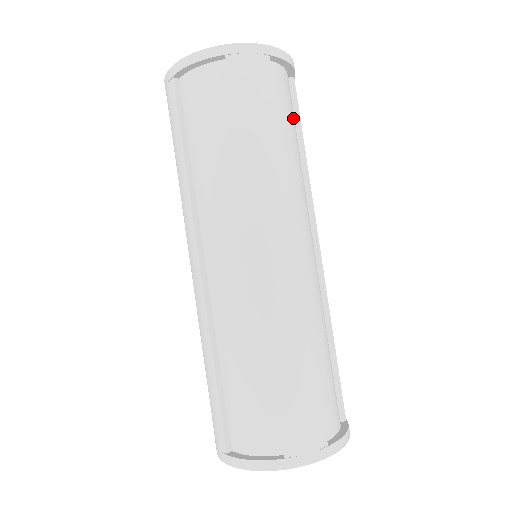
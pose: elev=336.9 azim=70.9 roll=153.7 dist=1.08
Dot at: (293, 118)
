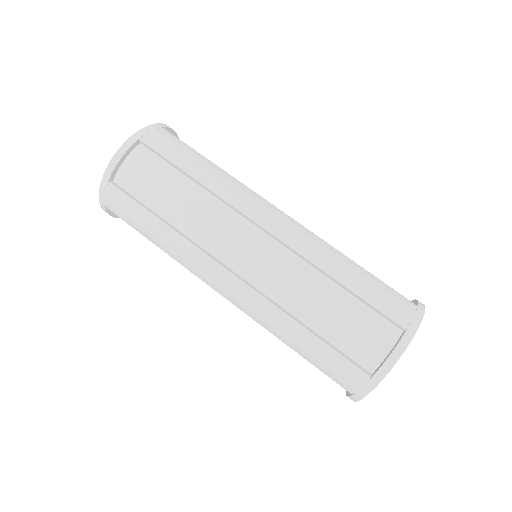
Dot at: occluded
